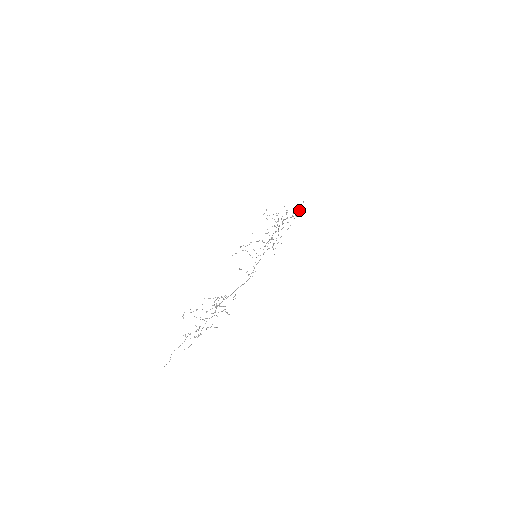
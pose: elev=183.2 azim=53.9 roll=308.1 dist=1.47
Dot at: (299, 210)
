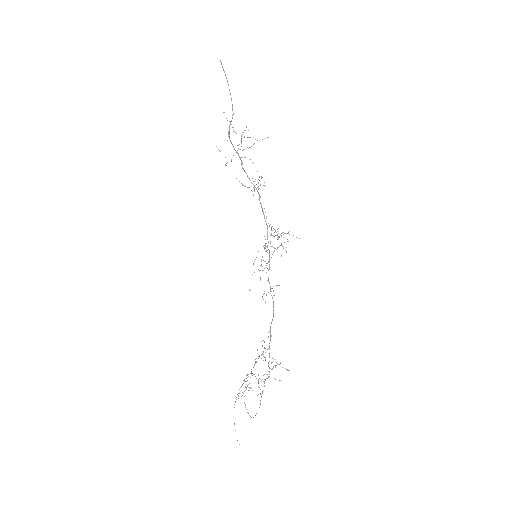
Dot at: occluded
